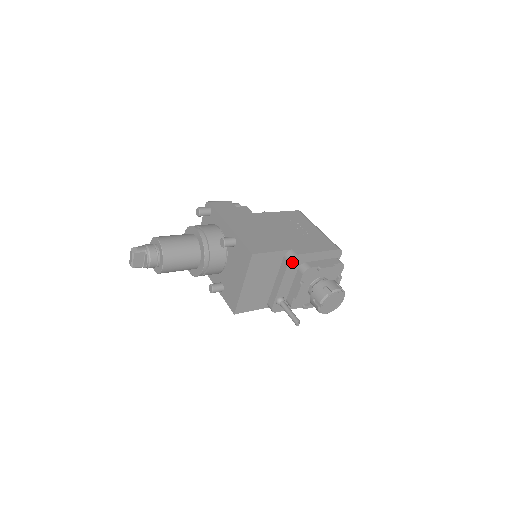
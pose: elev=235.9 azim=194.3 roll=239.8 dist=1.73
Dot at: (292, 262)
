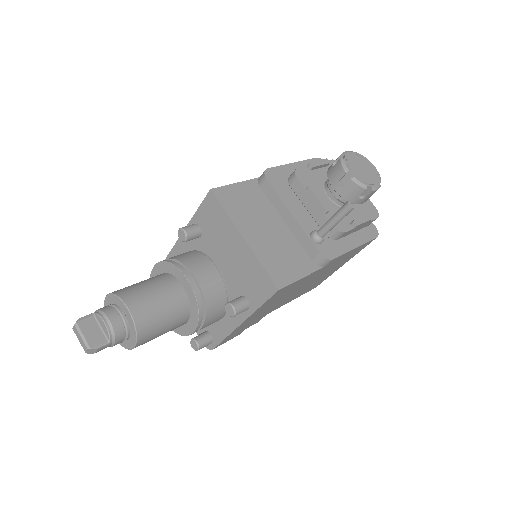
Dot at: (272, 180)
